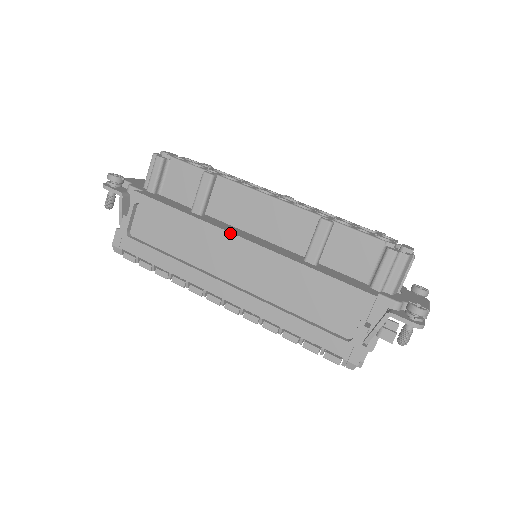
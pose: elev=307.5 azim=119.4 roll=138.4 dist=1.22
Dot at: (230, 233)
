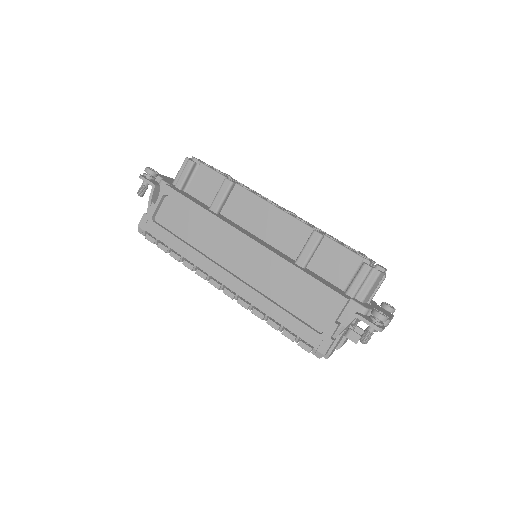
Dot at: (238, 231)
